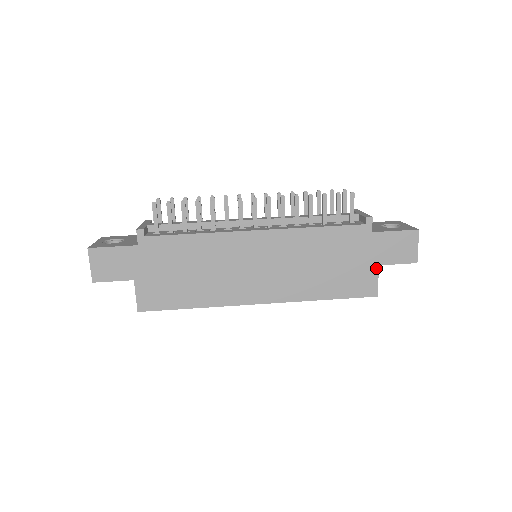
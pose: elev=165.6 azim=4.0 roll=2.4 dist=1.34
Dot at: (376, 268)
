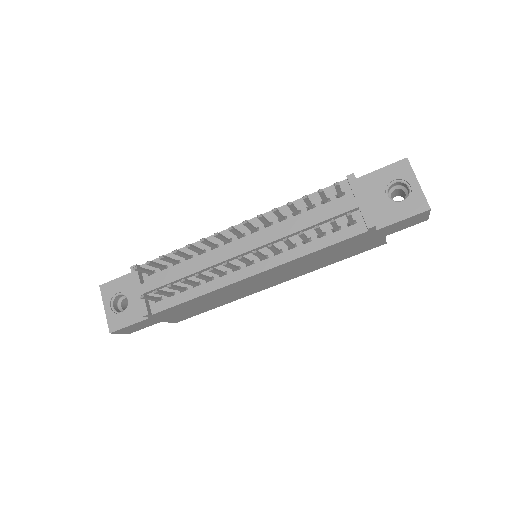
Dot at: (383, 238)
